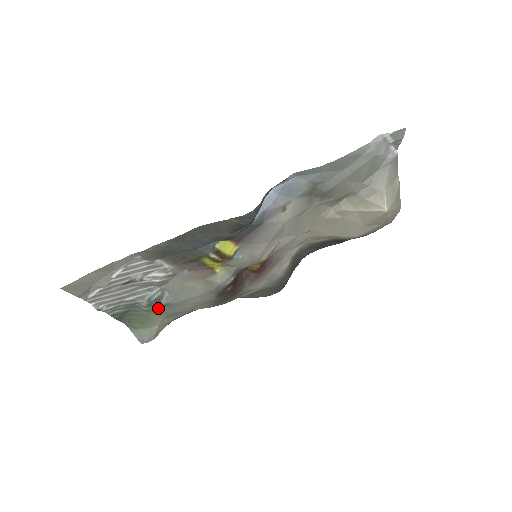
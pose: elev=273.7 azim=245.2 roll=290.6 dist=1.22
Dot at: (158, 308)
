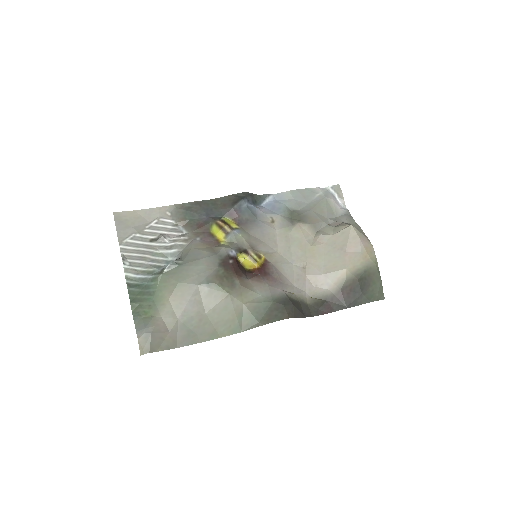
Dot at: (169, 273)
